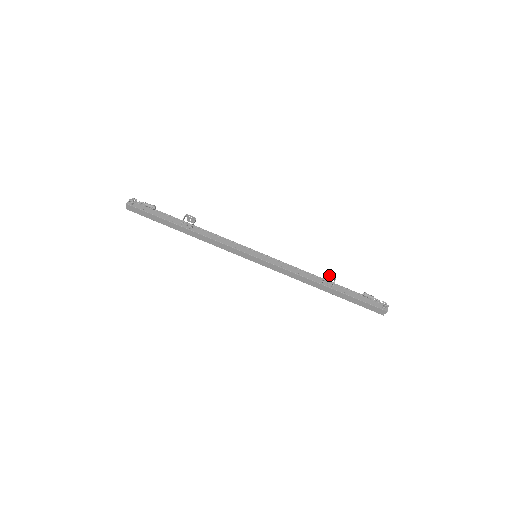
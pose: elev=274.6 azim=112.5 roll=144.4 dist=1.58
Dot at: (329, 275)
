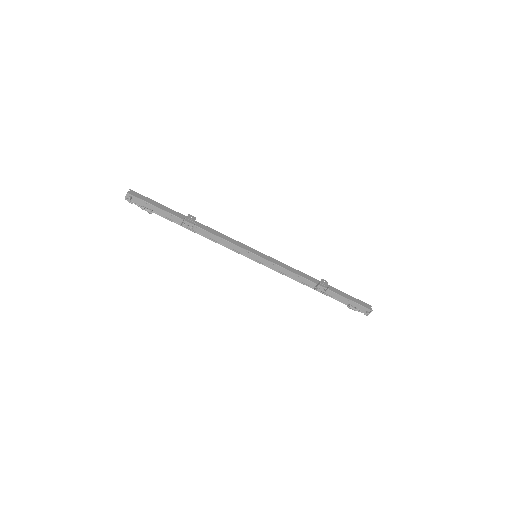
Dot at: (324, 283)
